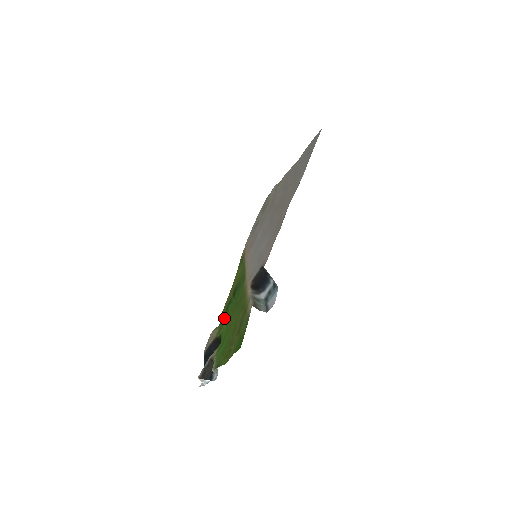
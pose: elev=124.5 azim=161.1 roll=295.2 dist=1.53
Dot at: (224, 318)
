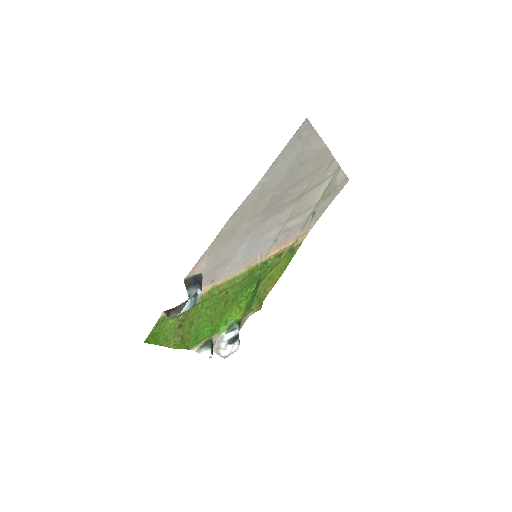
Dot at: (248, 306)
